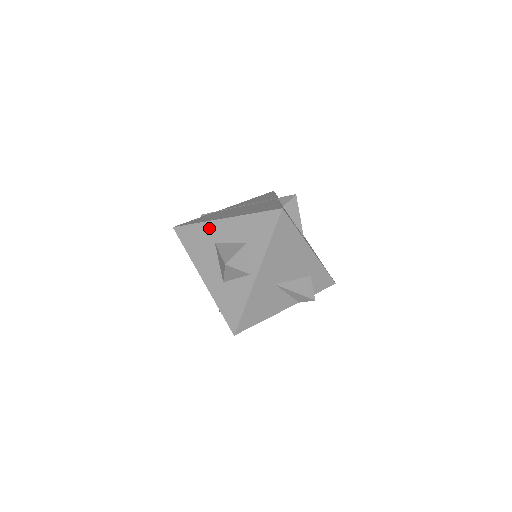
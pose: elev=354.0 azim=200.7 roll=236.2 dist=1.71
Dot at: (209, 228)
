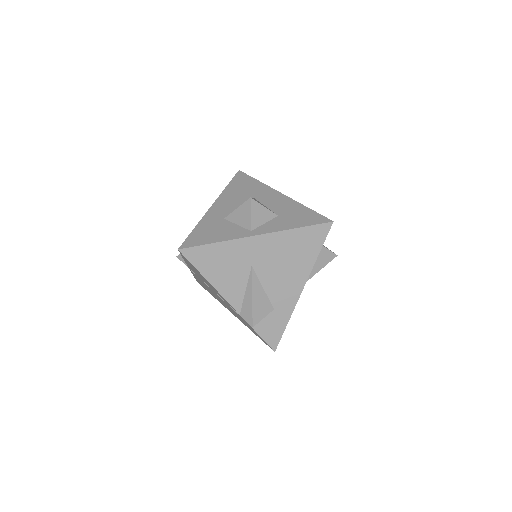
Dot at: (263, 189)
